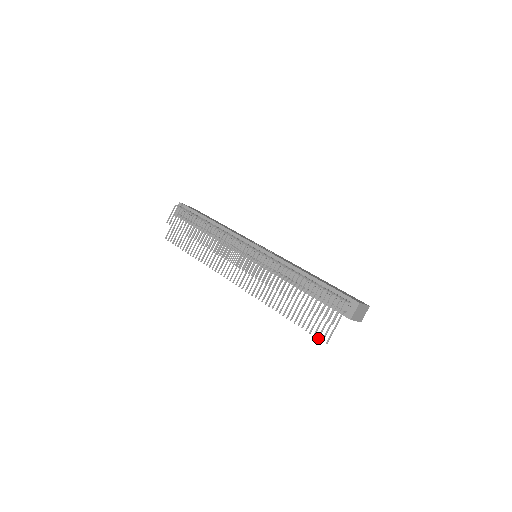
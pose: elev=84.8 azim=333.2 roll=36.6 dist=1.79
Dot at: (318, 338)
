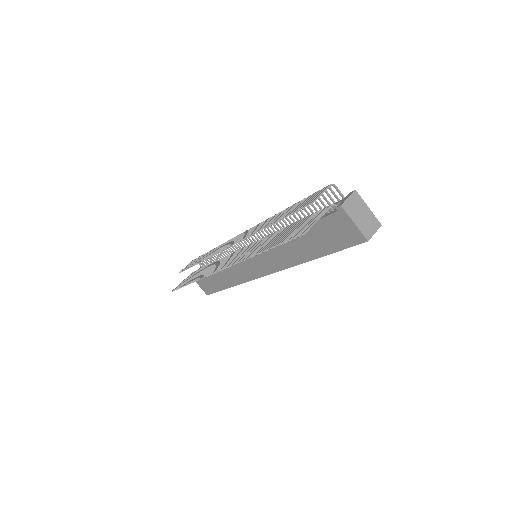
Dot at: (294, 237)
